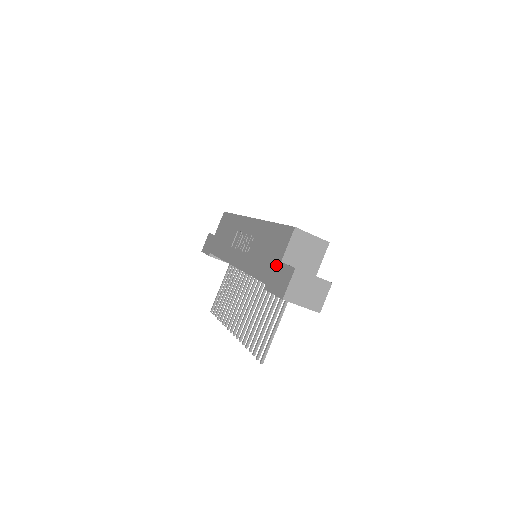
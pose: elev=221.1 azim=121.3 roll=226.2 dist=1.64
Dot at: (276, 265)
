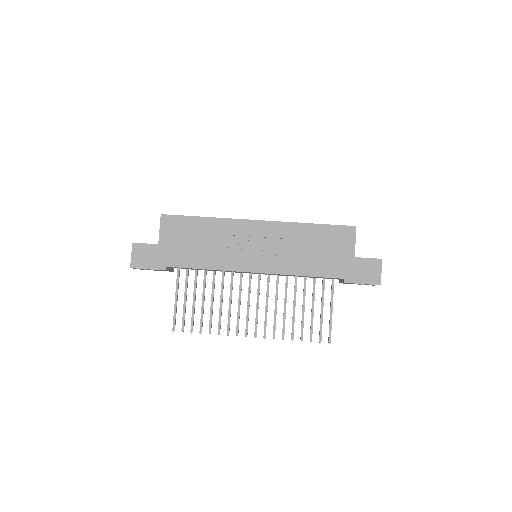
Dot at: (349, 261)
